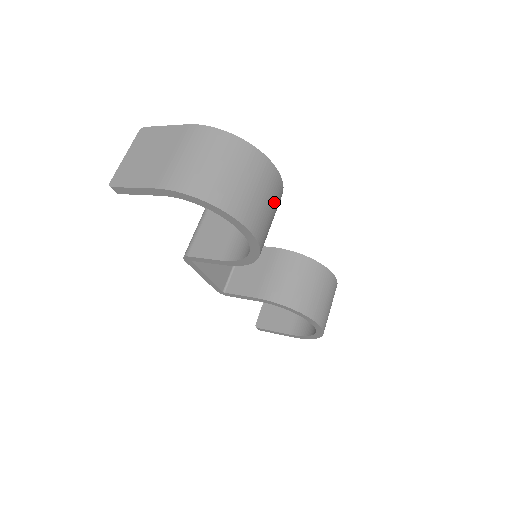
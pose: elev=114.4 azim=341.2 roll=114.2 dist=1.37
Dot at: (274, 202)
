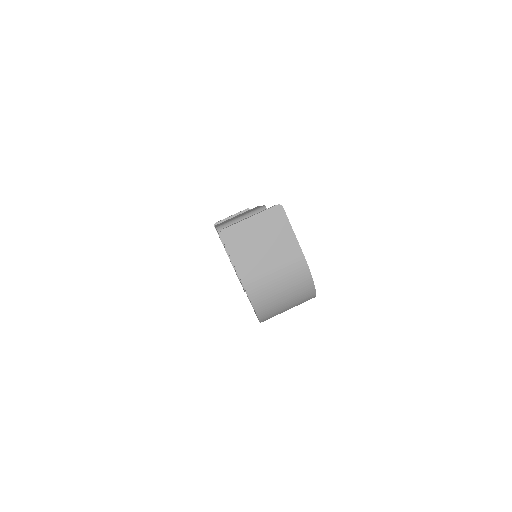
Dot at: occluded
